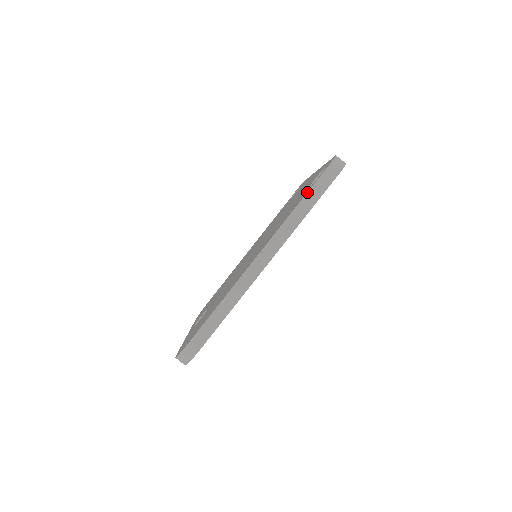
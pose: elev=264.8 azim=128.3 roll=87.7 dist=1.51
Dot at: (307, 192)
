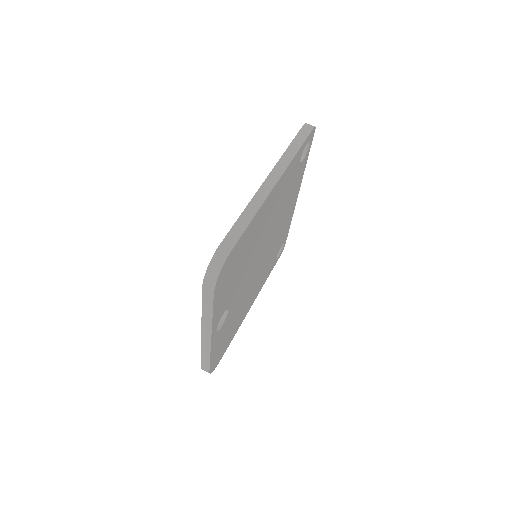
Dot at: (293, 140)
